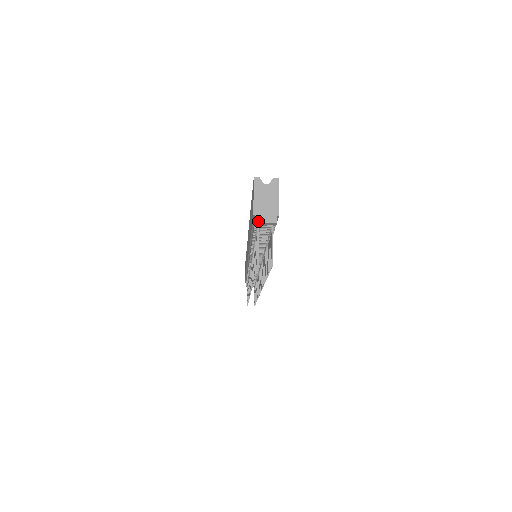
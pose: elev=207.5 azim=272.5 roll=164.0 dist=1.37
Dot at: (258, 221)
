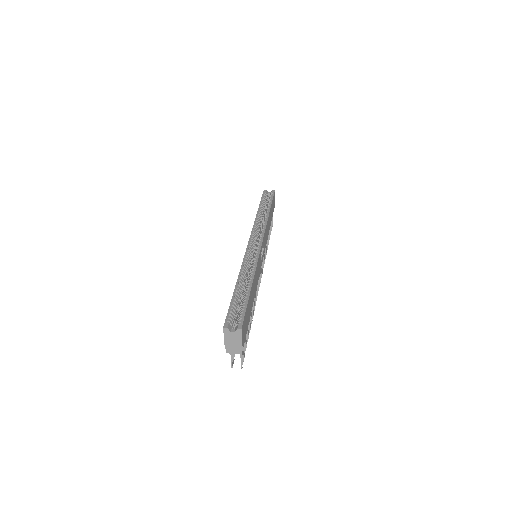
Dot at: occluded
